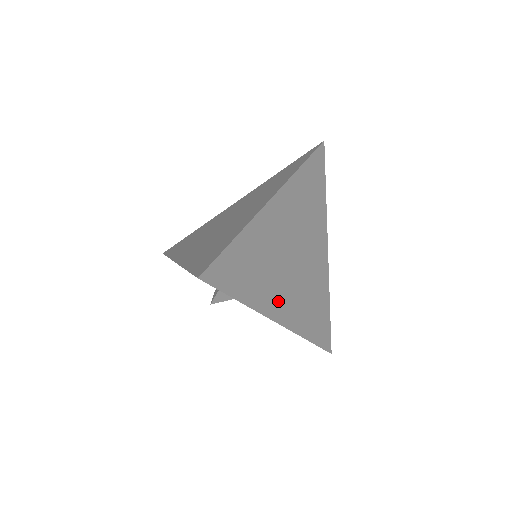
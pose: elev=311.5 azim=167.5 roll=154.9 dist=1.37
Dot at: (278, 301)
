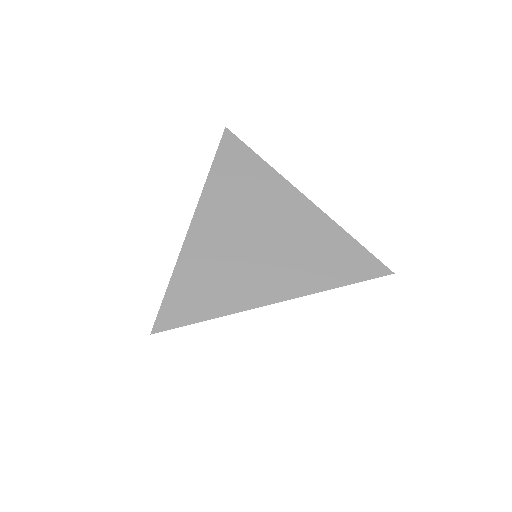
Dot at: occluded
